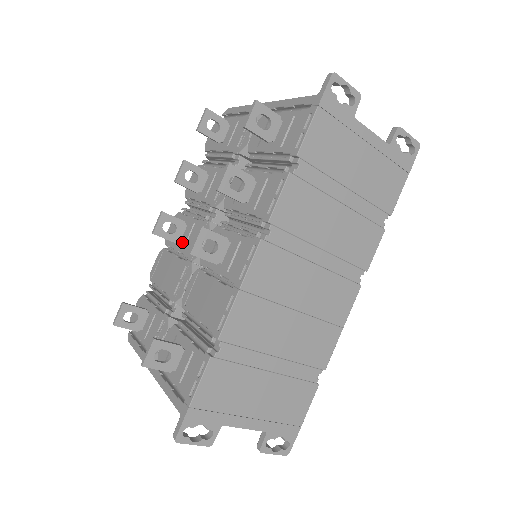
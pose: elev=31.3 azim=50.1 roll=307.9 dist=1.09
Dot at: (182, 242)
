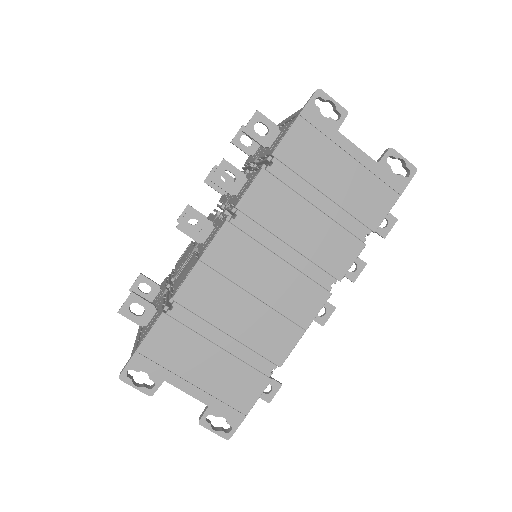
Dot at: occluded
